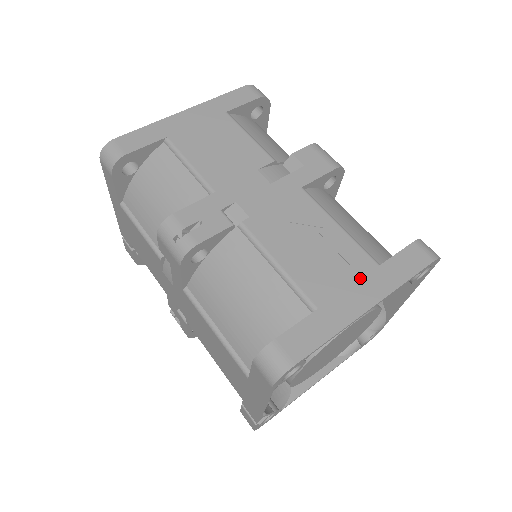
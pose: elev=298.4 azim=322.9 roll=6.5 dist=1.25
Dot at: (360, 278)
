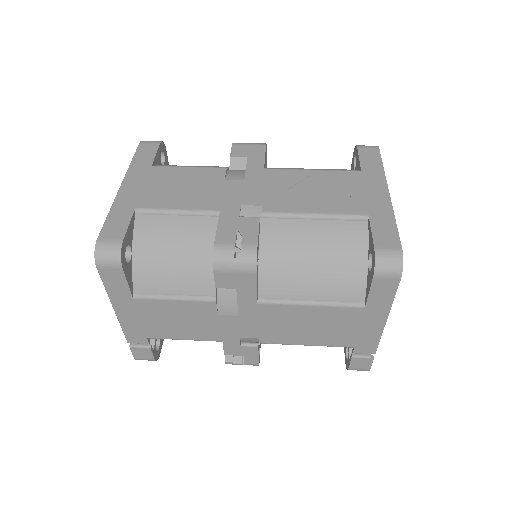
Dot at: (363, 184)
